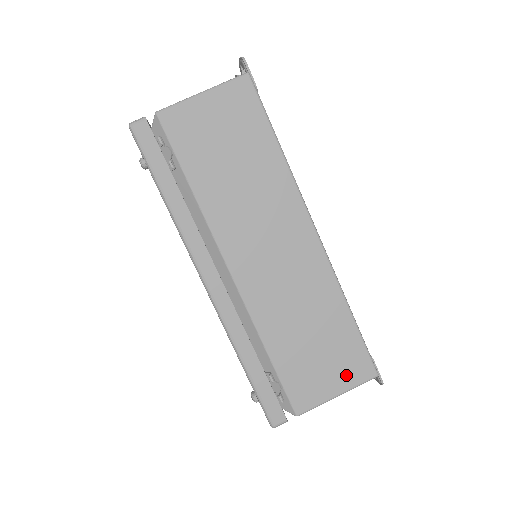
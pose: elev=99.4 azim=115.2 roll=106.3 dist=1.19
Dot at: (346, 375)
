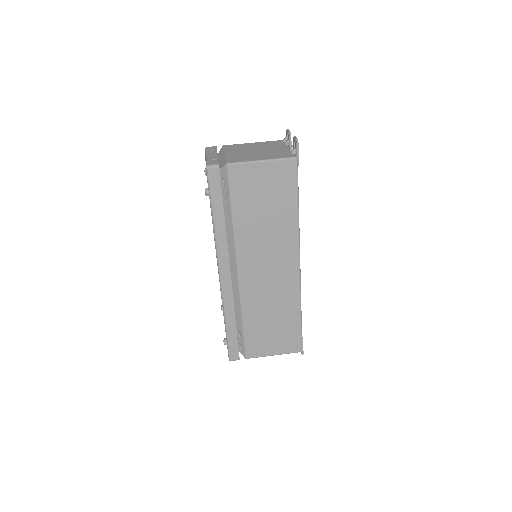
Dot at: (283, 346)
